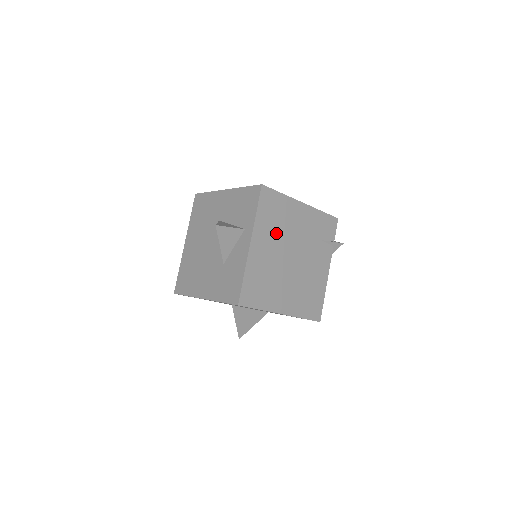
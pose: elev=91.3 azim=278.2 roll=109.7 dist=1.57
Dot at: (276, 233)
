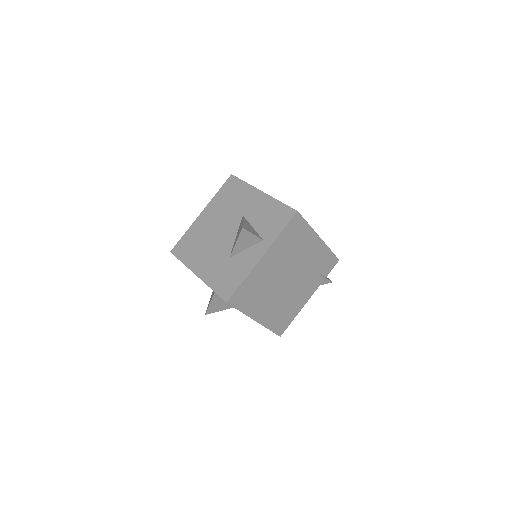
Dot at: (286, 255)
